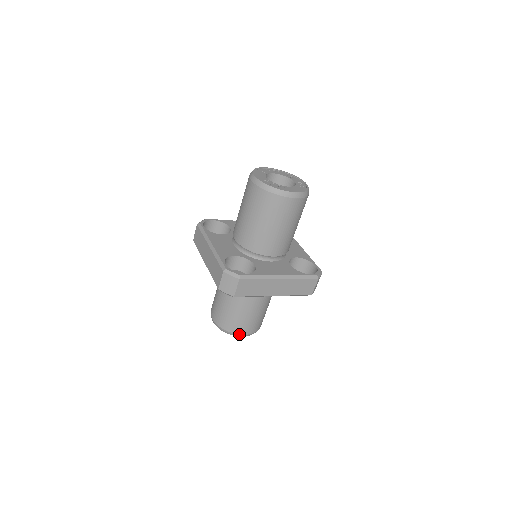
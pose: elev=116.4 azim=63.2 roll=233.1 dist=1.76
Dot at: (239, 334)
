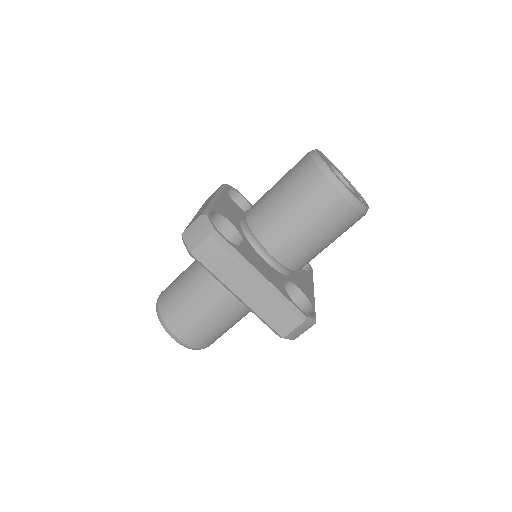
Dot at: (171, 330)
